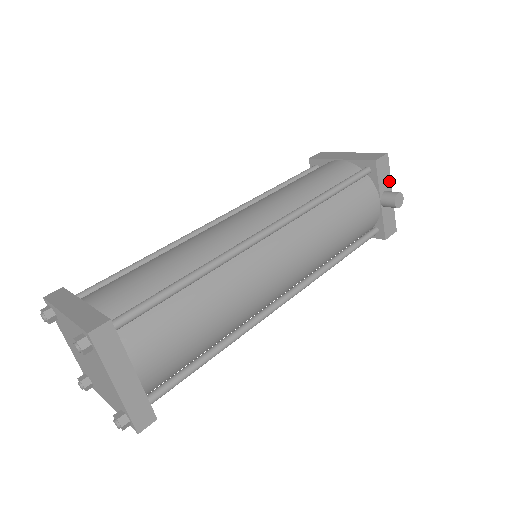
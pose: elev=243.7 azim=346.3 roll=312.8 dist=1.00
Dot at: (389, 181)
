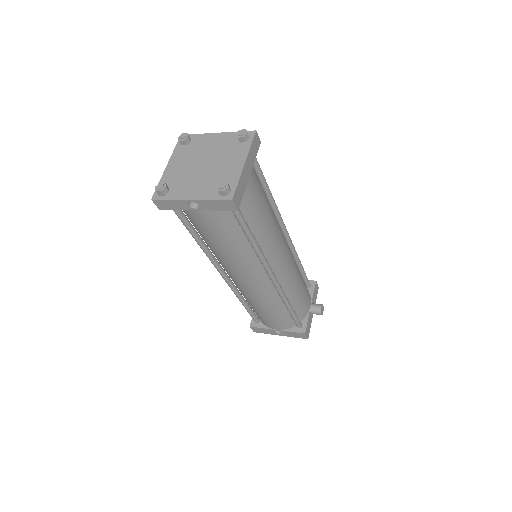
Dot at: (315, 303)
